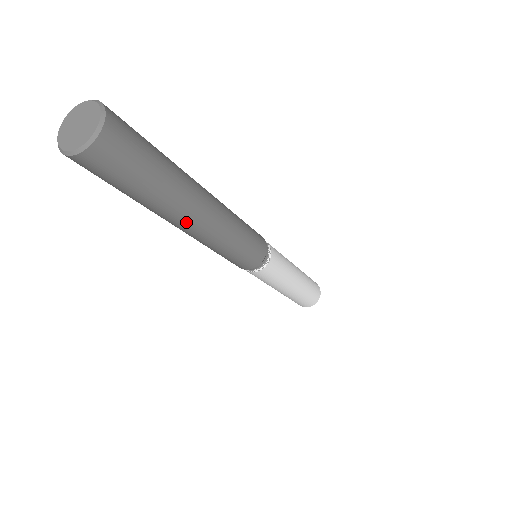
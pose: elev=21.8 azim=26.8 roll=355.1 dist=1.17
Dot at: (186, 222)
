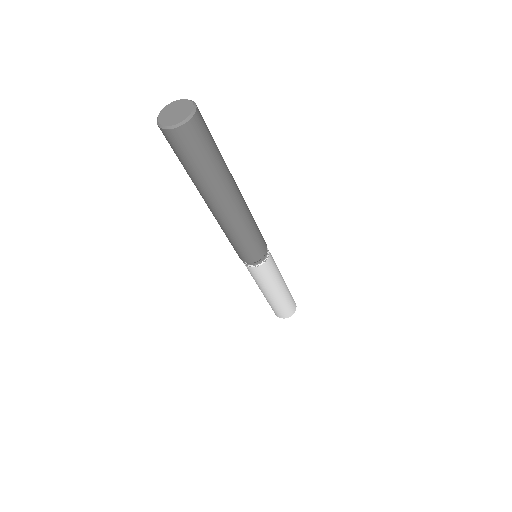
Dot at: (217, 204)
